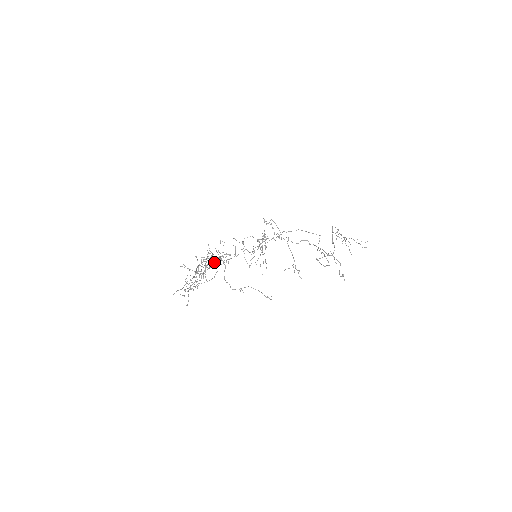
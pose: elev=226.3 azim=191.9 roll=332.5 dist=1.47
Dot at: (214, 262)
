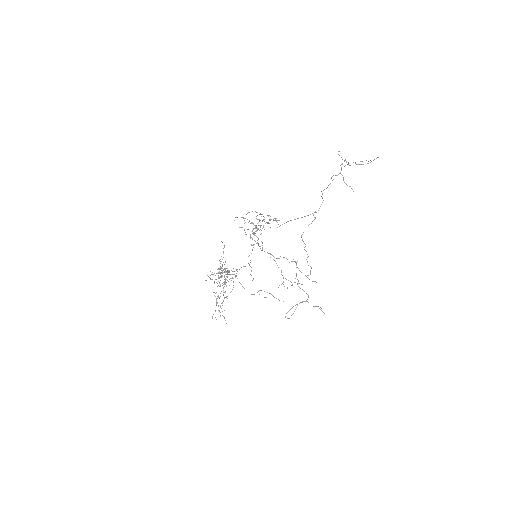
Dot at: (227, 273)
